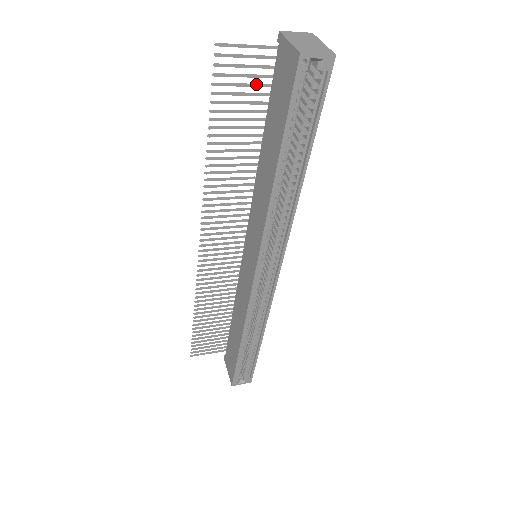
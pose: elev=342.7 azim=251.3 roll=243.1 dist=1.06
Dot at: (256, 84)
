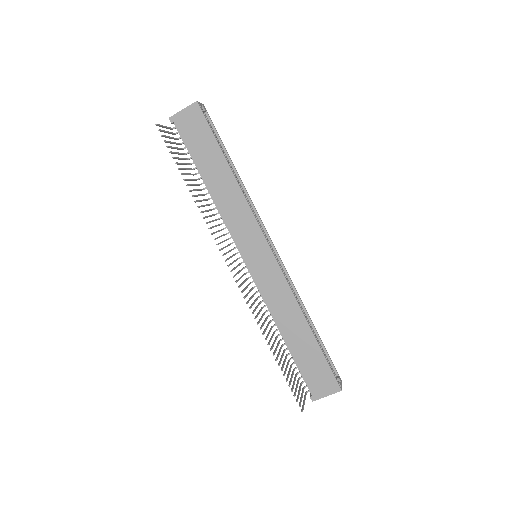
Dot at: (178, 148)
